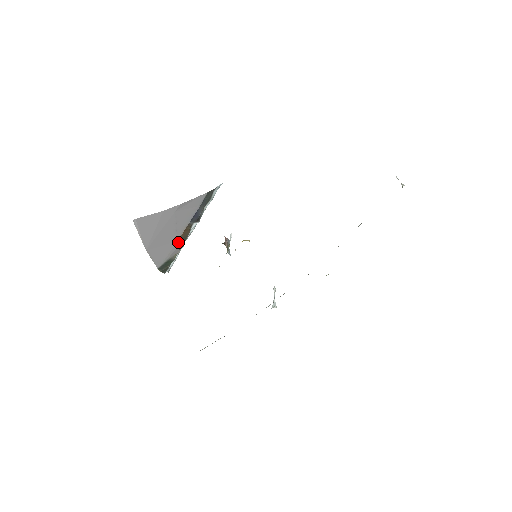
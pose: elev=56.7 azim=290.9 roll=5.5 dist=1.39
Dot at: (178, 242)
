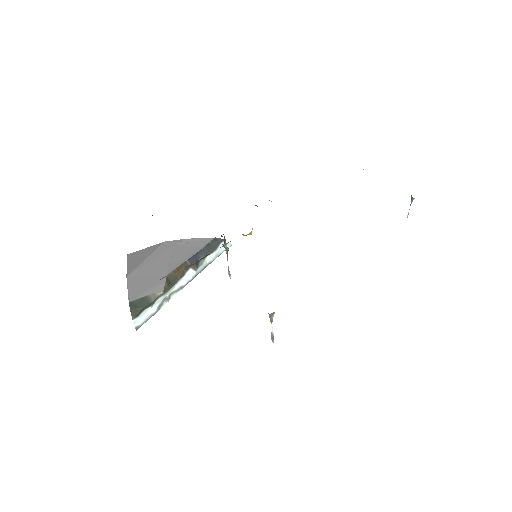
Dot at: (166, 278)
